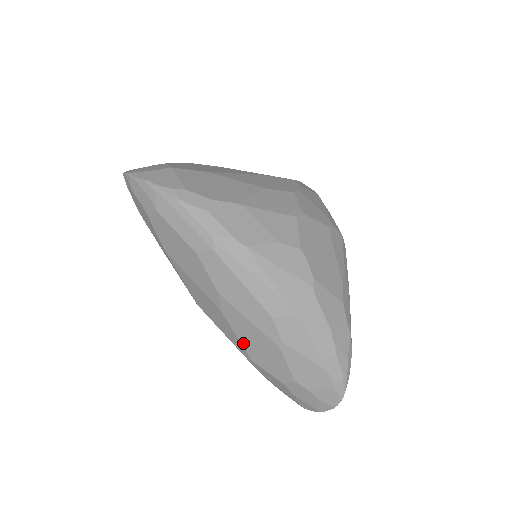
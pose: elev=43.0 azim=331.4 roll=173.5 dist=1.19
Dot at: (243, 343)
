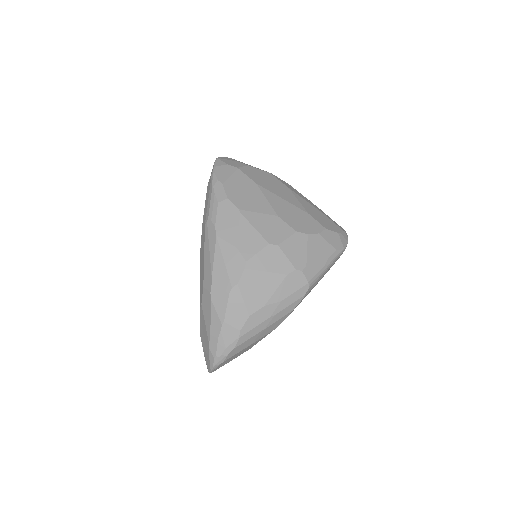
Dot at: occluded
